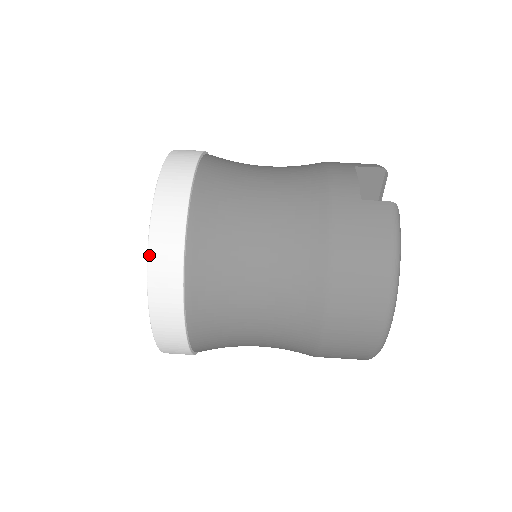
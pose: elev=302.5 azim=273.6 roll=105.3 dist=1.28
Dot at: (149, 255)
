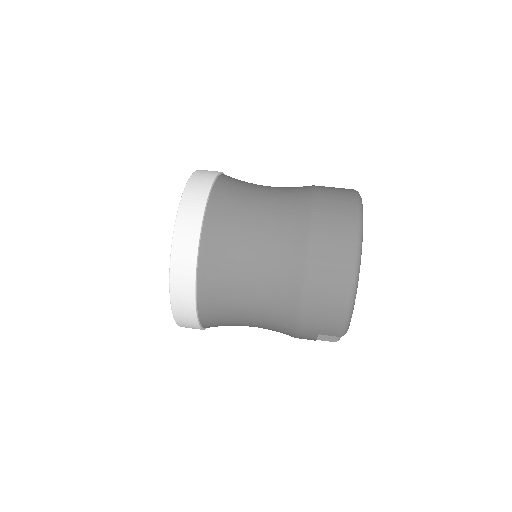
Dot at: (192, 176)
